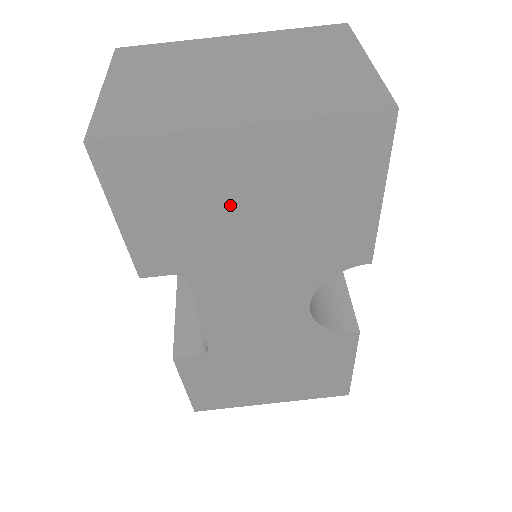
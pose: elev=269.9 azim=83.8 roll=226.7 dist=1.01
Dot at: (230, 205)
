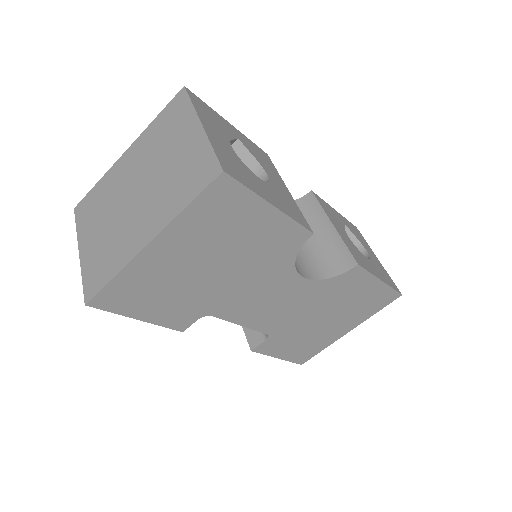
Dot at: (188, 274)
